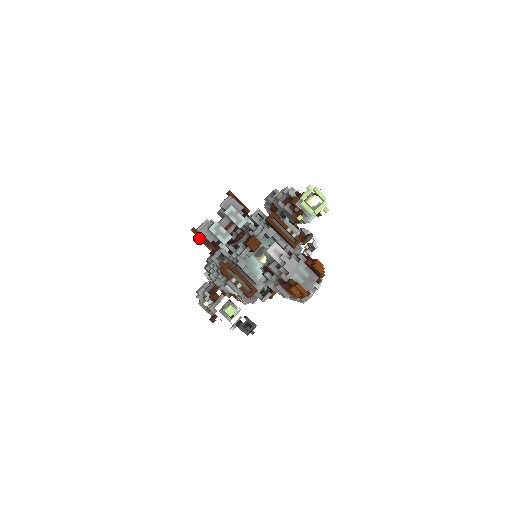
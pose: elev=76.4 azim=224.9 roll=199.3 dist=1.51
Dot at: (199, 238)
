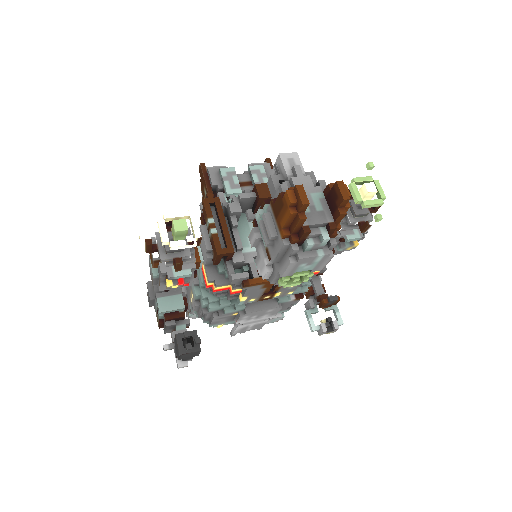
Dot at: (202, 181)
